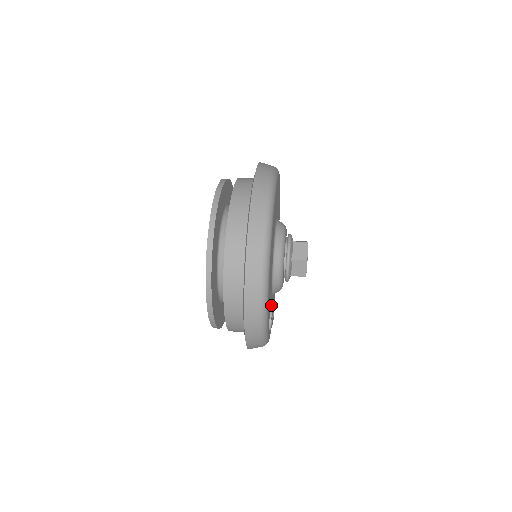
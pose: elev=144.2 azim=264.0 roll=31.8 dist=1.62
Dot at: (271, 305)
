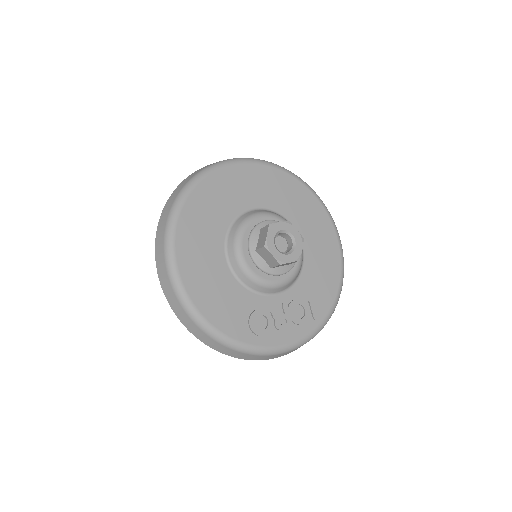
Dot at: (265, 307)
